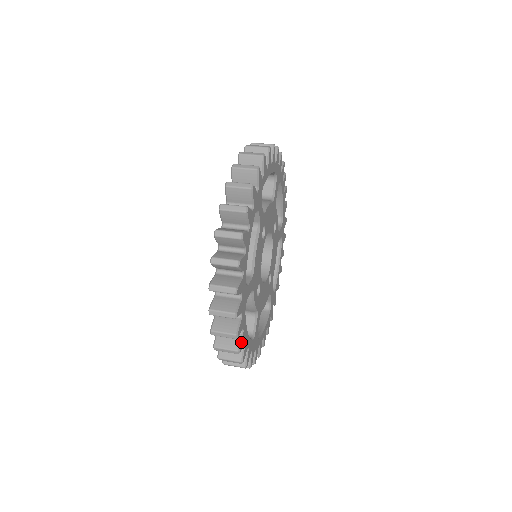
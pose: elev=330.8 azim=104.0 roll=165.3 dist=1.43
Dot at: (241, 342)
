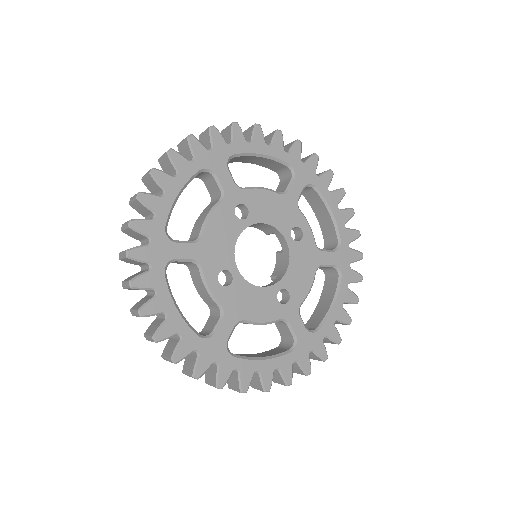
Dot at: (148, 304)
